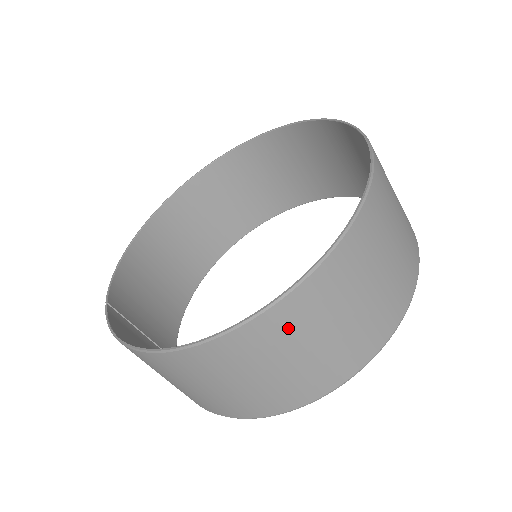
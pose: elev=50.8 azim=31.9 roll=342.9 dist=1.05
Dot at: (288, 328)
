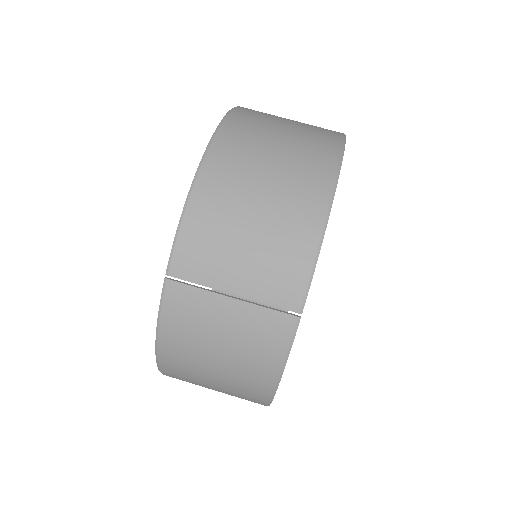
Dot at: occluded
